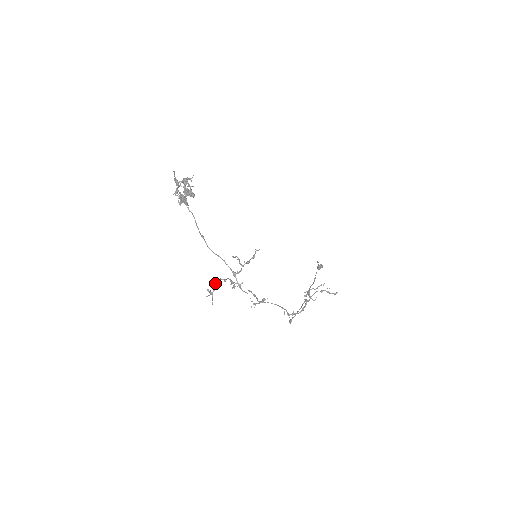
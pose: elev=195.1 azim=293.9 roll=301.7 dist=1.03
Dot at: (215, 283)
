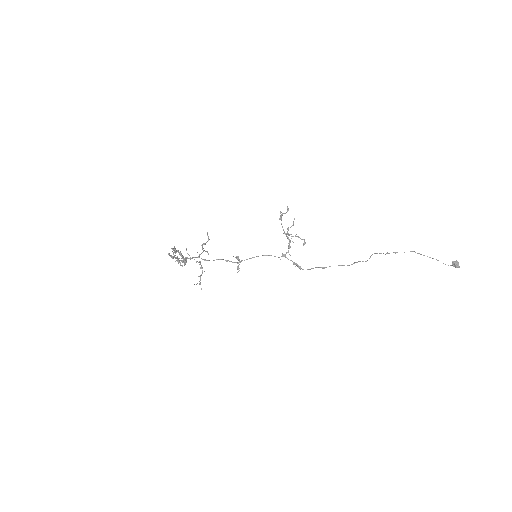
Dot at: (199, 276)
